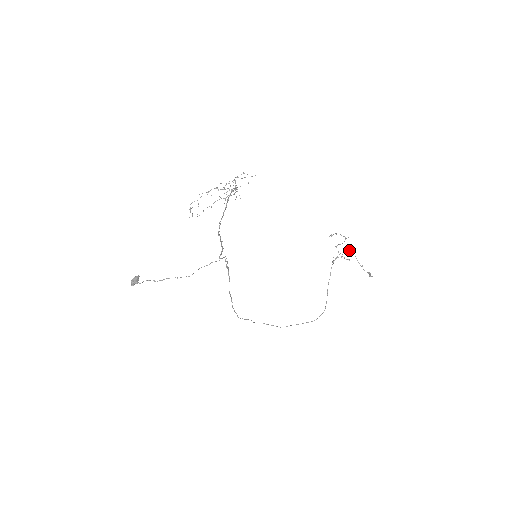
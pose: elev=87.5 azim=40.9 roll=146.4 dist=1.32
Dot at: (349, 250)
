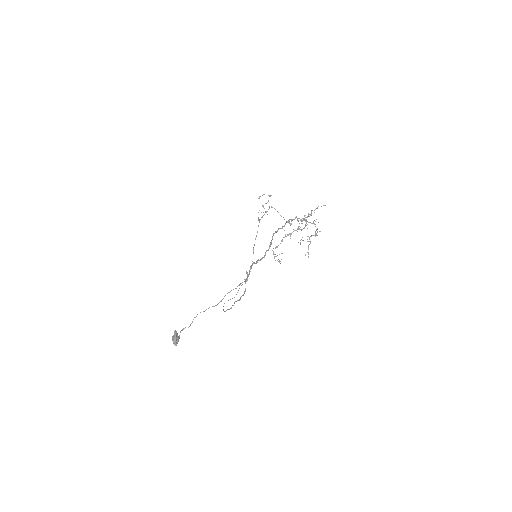
Dot at: (271, 206)
